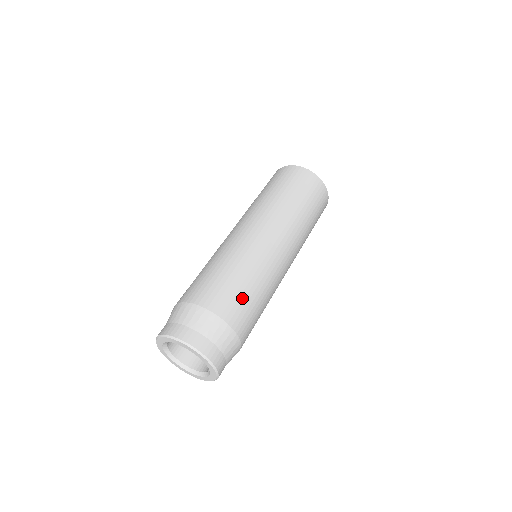
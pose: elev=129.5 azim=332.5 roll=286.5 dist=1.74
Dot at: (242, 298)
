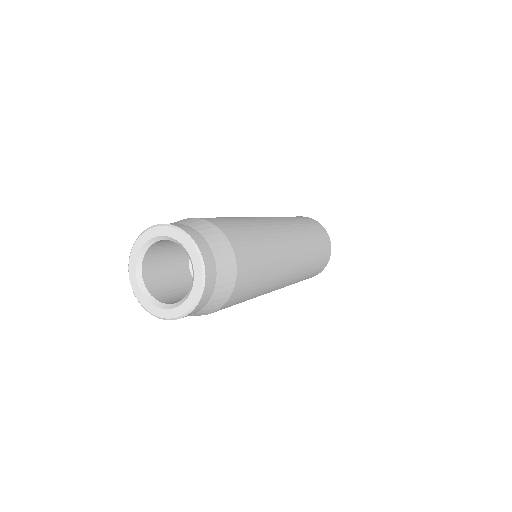
Dot at: (245, 234)
